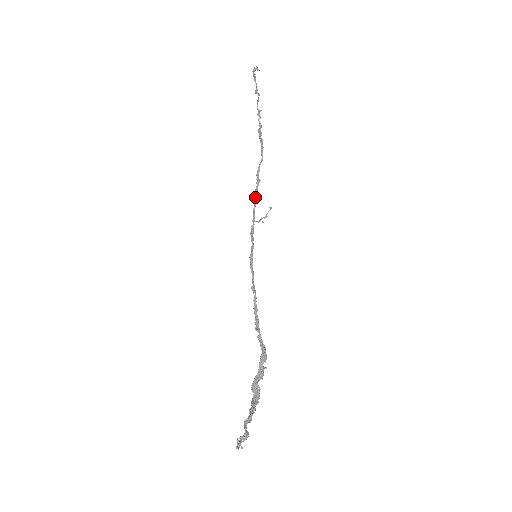
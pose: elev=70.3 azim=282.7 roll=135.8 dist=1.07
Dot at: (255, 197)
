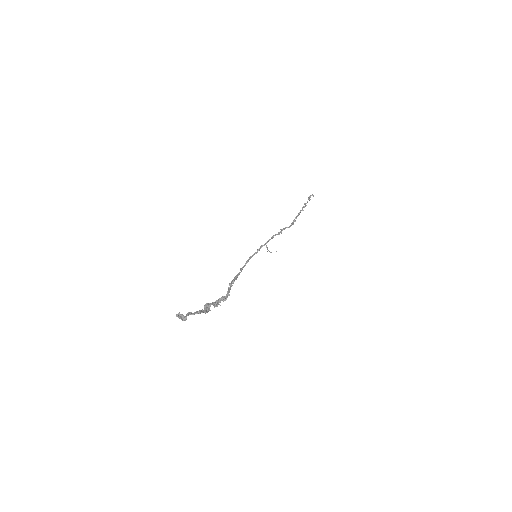
Dot at: occluded
